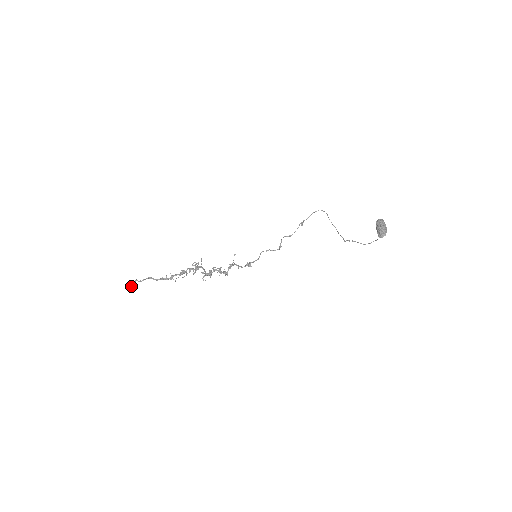
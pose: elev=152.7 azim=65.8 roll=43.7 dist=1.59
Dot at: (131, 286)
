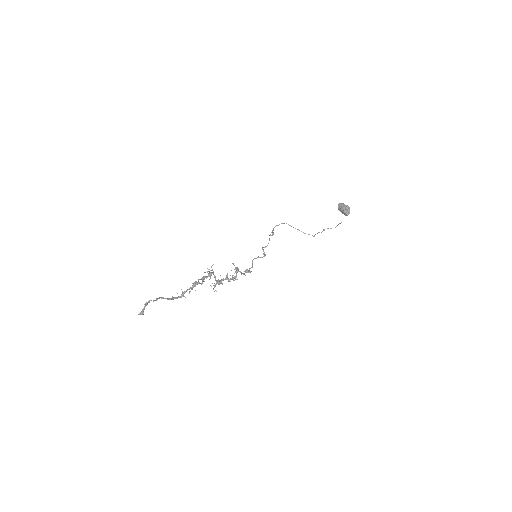
Dot at: (143, 311)
